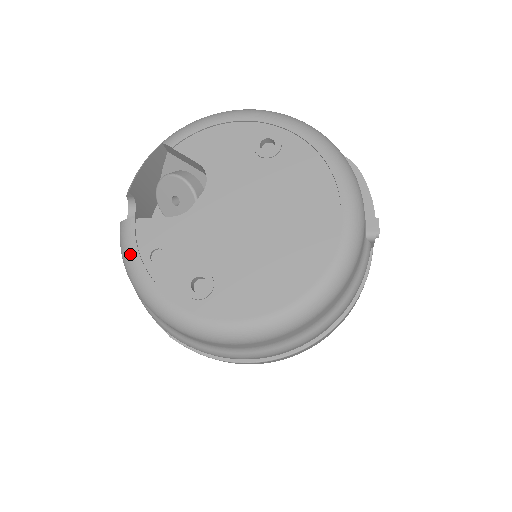
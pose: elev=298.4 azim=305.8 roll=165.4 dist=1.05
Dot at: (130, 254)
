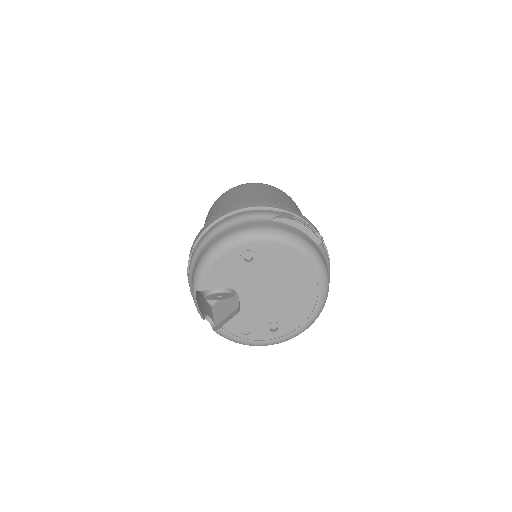
Dot at: (234, 340)
